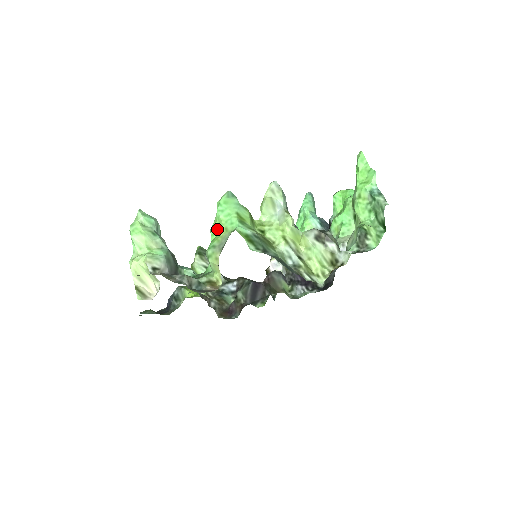
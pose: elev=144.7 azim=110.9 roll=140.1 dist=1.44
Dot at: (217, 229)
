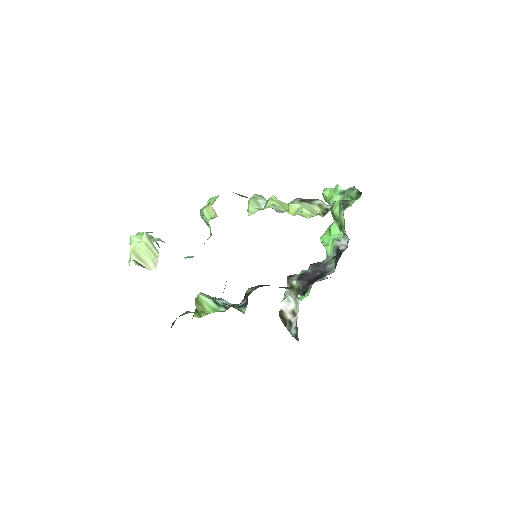
Dot at: occluded
